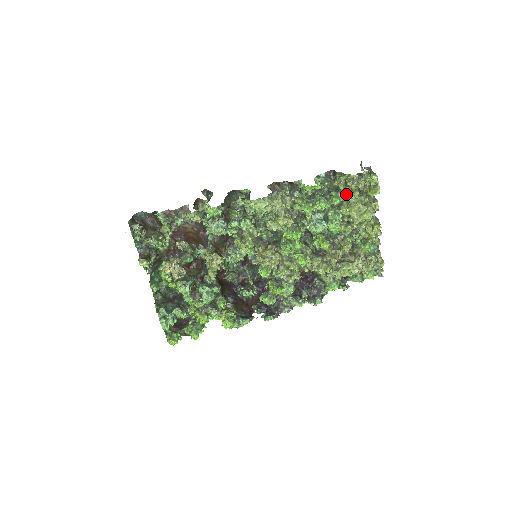
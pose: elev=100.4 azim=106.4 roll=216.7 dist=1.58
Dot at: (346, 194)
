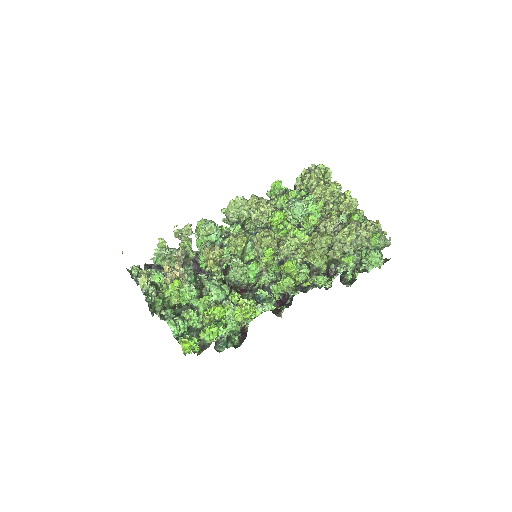
Dot at: (307, 184)
